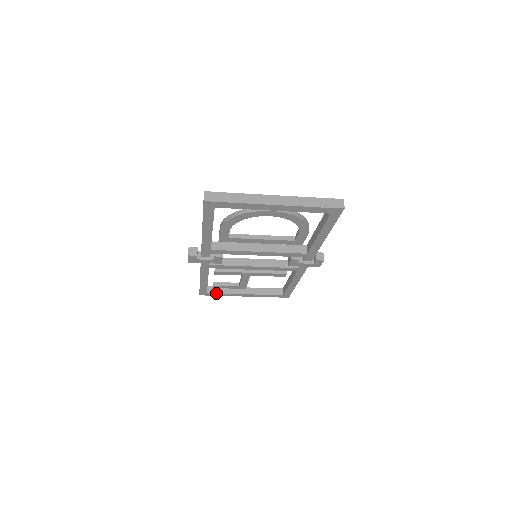
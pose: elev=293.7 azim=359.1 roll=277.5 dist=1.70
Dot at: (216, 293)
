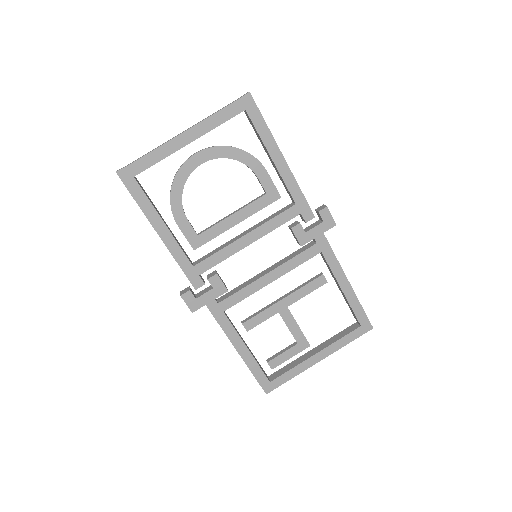
Dot at: (281, 375)
